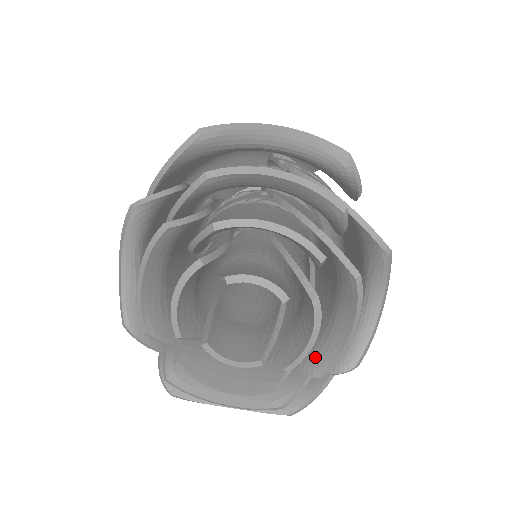
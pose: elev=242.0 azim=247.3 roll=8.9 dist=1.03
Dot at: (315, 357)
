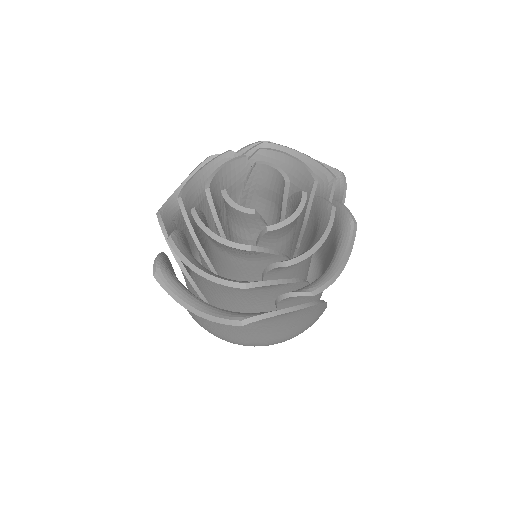
Dot at: occluded
